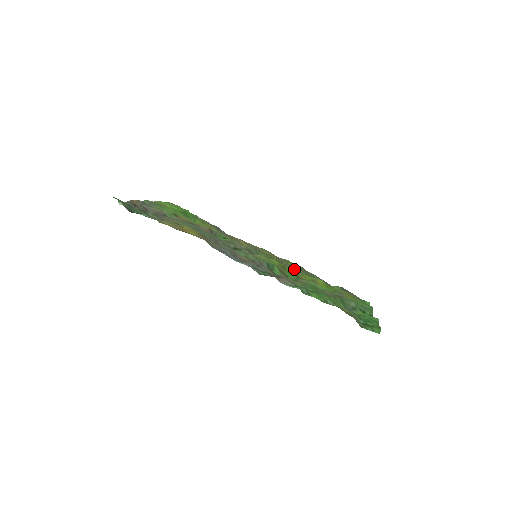
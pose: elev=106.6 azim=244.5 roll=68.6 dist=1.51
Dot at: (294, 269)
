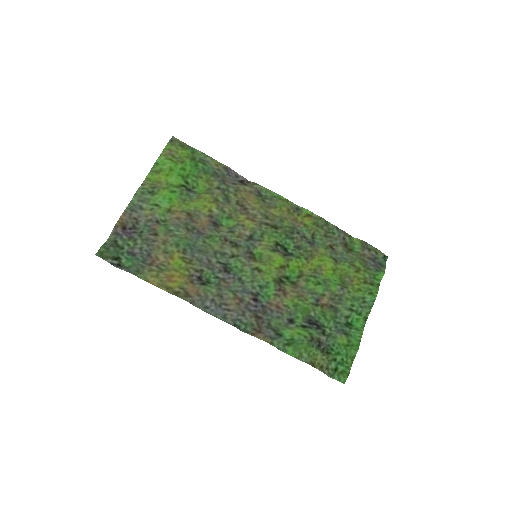
Dot at: (309, 231)
